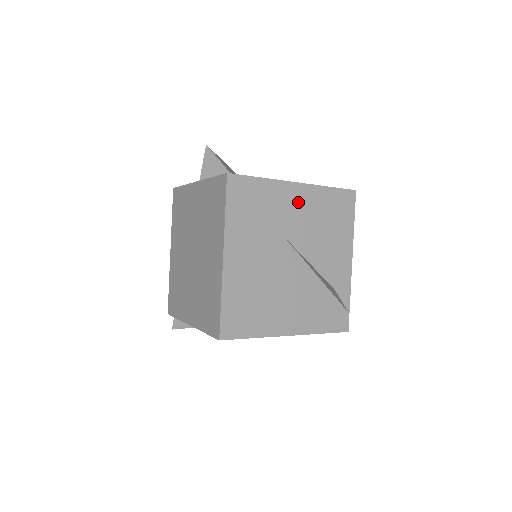
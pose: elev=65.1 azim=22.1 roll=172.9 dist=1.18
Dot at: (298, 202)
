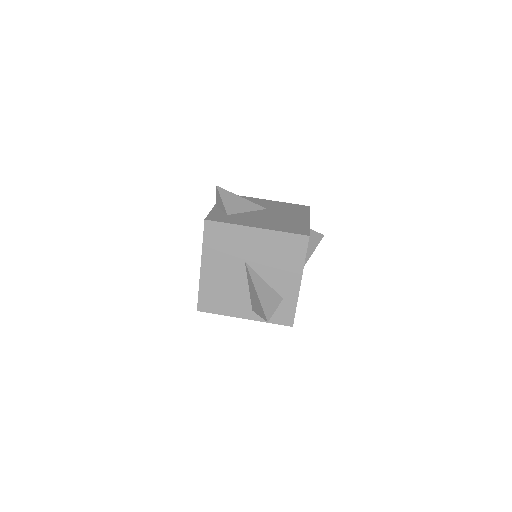
Dot at: (257, 240)
